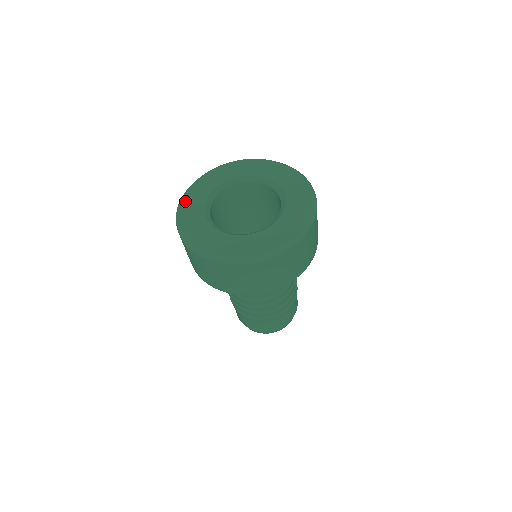
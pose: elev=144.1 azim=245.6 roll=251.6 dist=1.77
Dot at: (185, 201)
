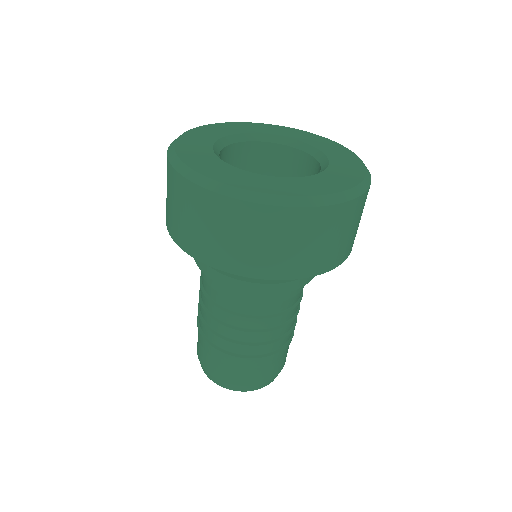
Dot at: (185, 136)
